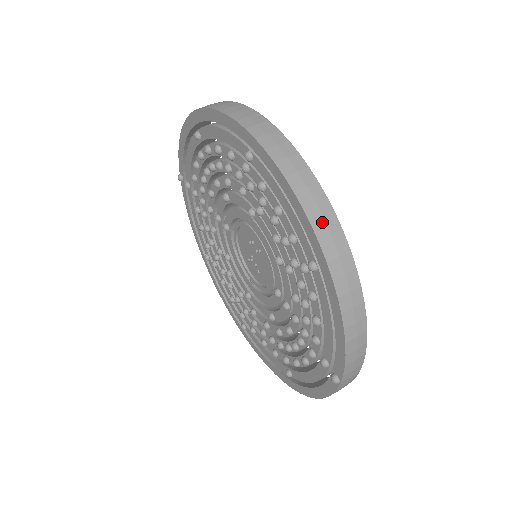
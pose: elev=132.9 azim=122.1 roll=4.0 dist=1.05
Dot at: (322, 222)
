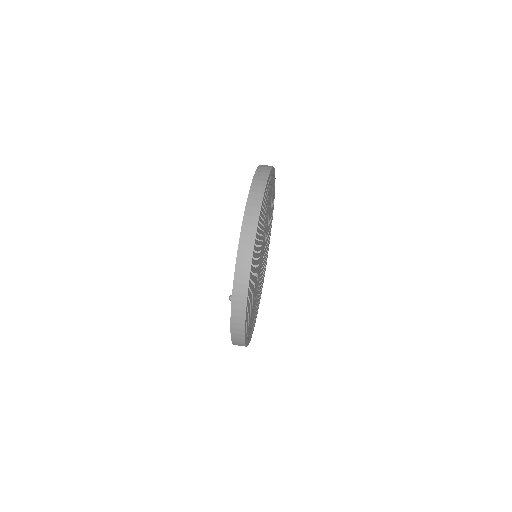
Dot at: (253, 199)
